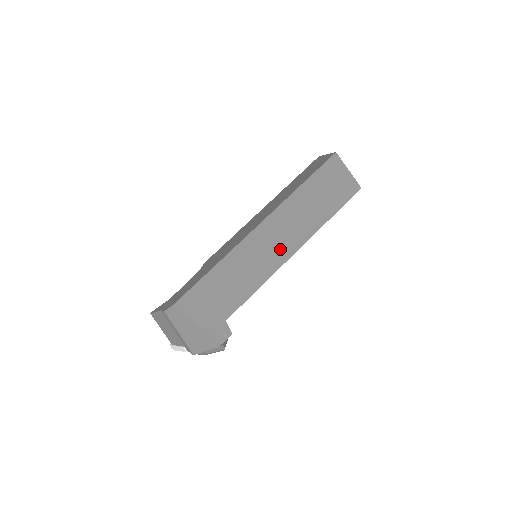
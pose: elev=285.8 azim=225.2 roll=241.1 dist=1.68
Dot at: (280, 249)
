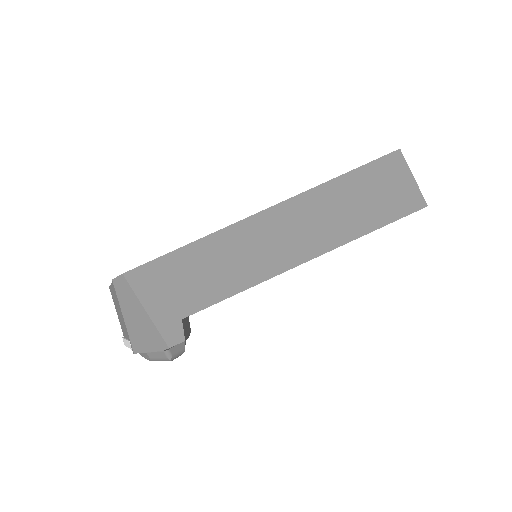
Dot at: (284, 251)
